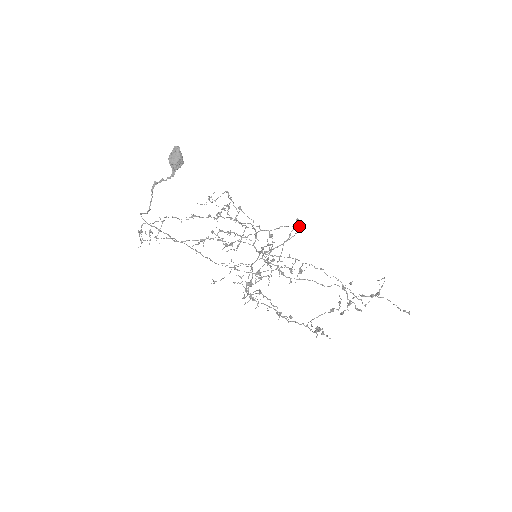
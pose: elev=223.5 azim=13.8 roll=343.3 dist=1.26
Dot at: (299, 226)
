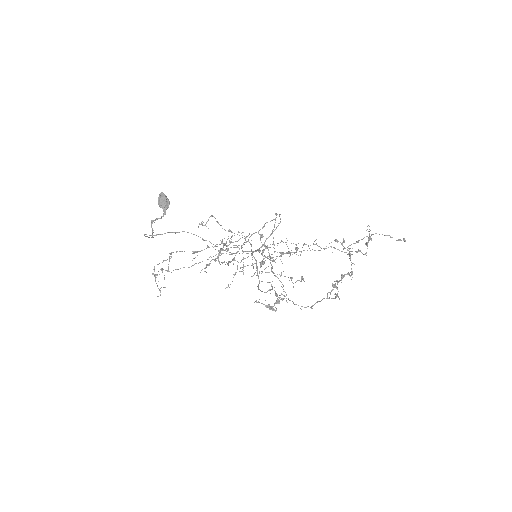
Dot at: occluded
